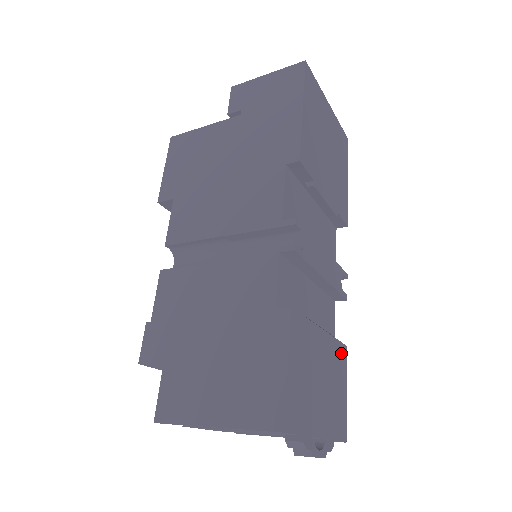
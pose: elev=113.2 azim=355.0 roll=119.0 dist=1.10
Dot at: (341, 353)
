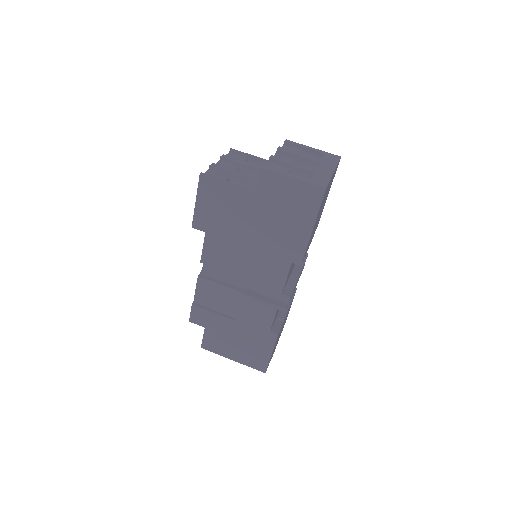
Dot at: occluded
